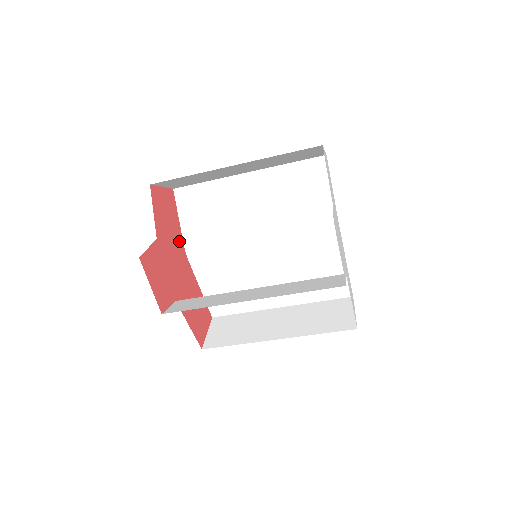
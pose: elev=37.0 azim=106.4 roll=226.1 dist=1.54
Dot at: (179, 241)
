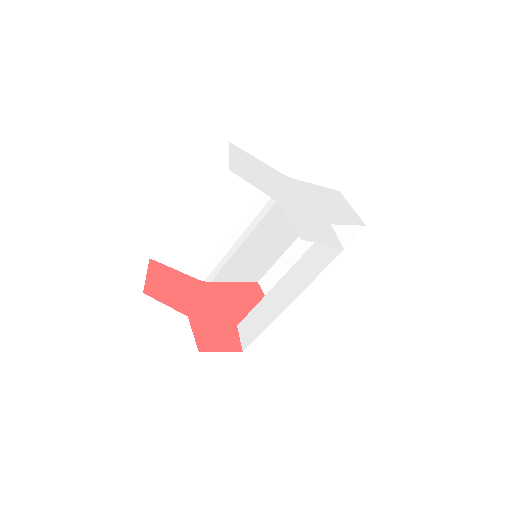
Dot at: (193, 284)
